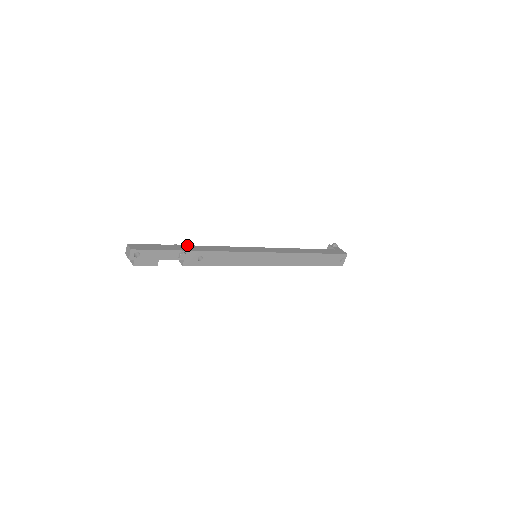
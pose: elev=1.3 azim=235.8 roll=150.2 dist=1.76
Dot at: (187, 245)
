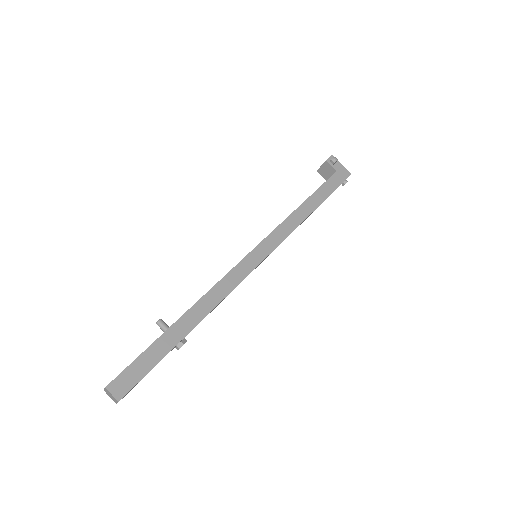
Dot at: (178, 319)
